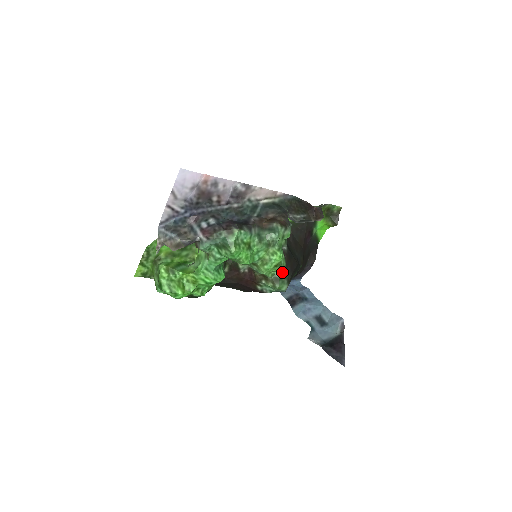
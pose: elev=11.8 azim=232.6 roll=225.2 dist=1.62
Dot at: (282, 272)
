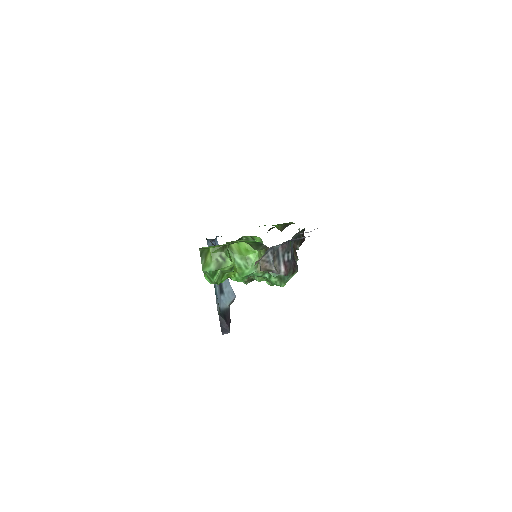
Dot at: occluded
